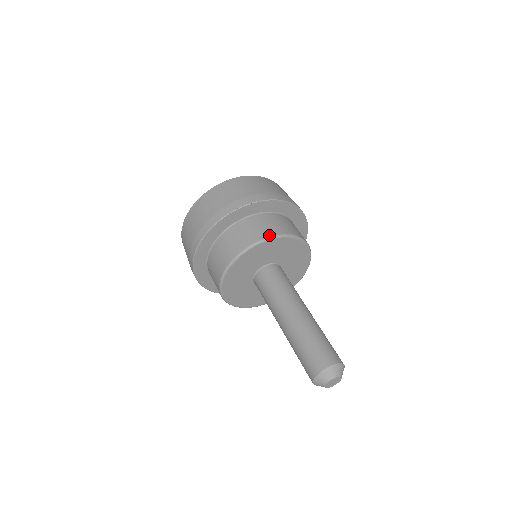
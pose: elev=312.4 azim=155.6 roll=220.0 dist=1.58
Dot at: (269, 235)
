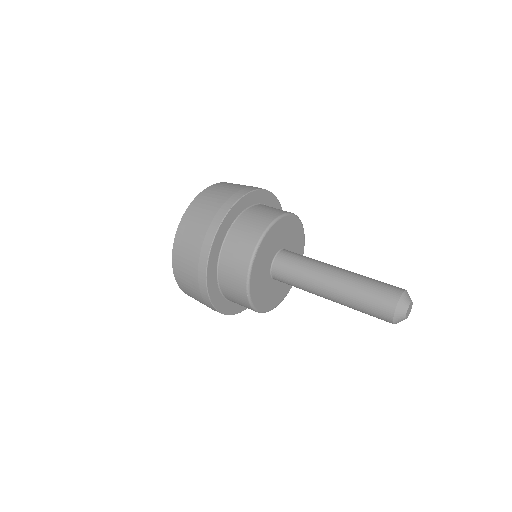
Dot at: (277, 215)
